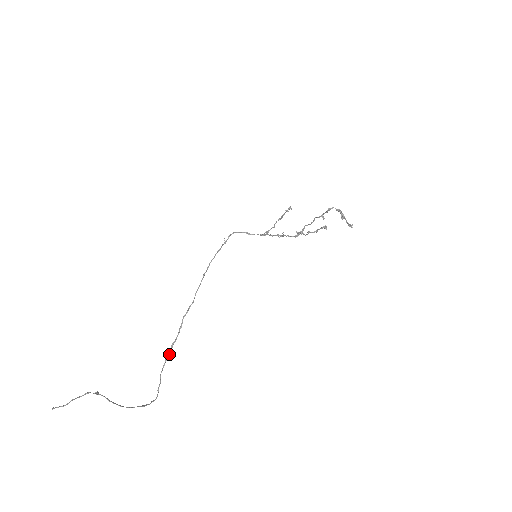
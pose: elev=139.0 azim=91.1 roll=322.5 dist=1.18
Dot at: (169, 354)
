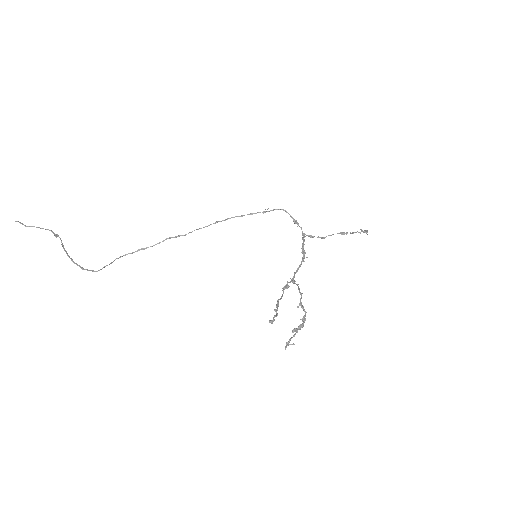
Dot at: (131, 253)
